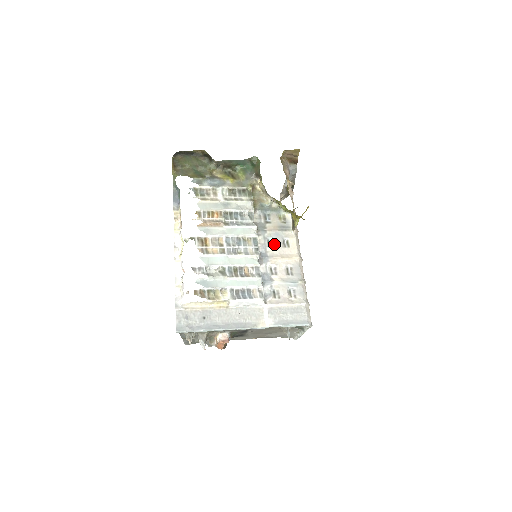
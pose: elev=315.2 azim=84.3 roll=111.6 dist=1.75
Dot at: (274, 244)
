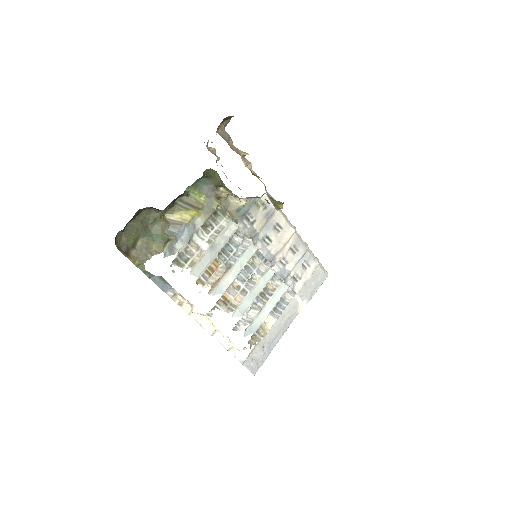
Dot at: (271, 238)
